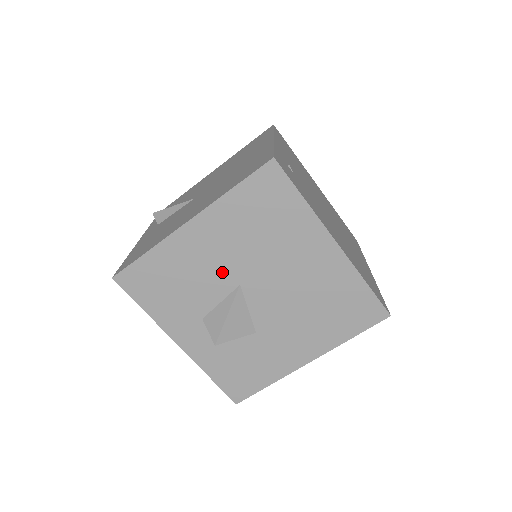
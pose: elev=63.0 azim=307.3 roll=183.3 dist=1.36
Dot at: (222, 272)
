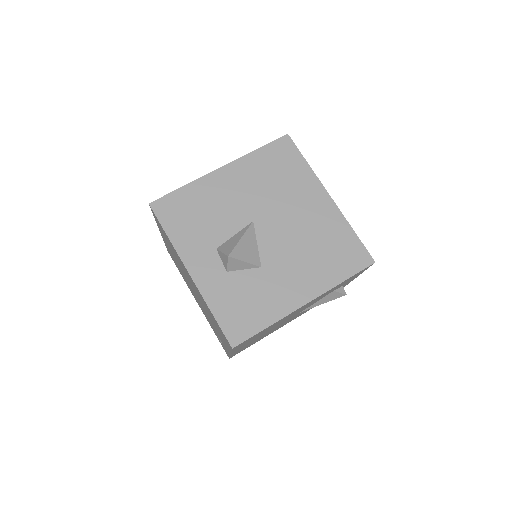
Dot at: (240, 209)
